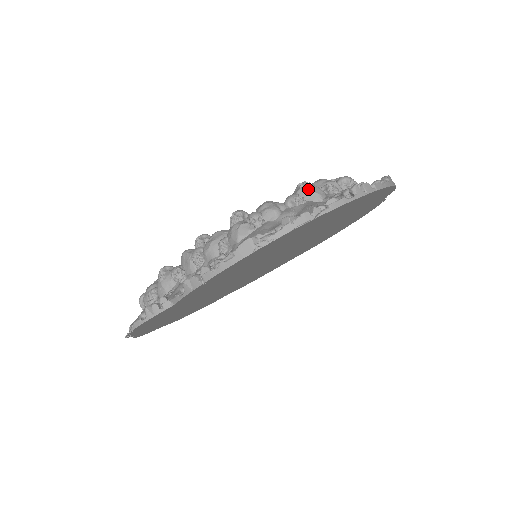
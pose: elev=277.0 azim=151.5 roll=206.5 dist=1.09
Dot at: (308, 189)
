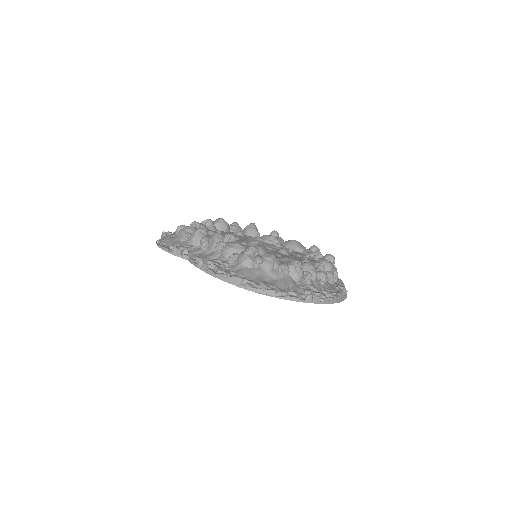
Dot at: (296, 269)
